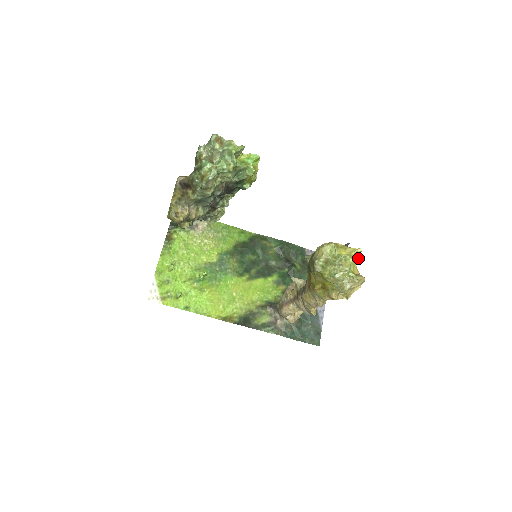
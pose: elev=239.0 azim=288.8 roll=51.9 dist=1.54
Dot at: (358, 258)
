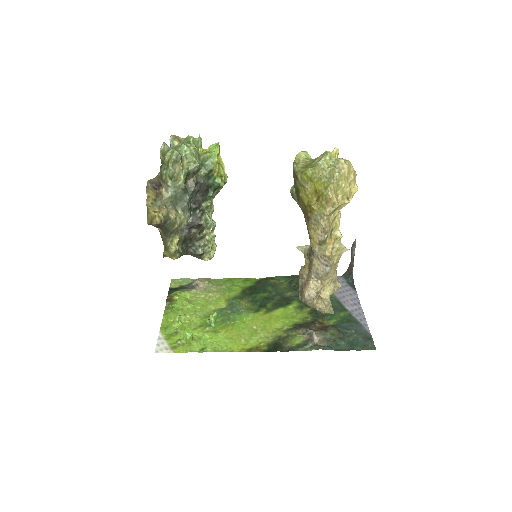
Dot at: occluded
